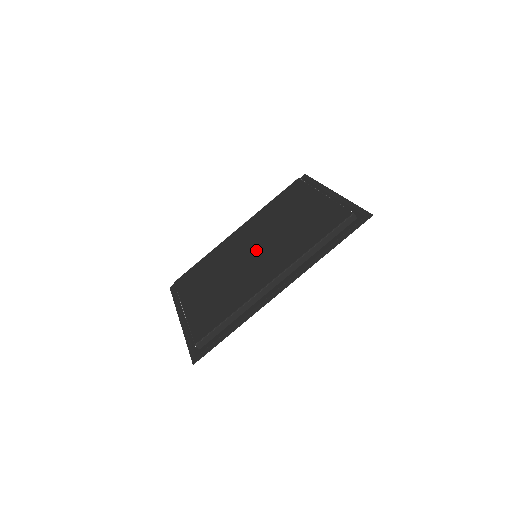
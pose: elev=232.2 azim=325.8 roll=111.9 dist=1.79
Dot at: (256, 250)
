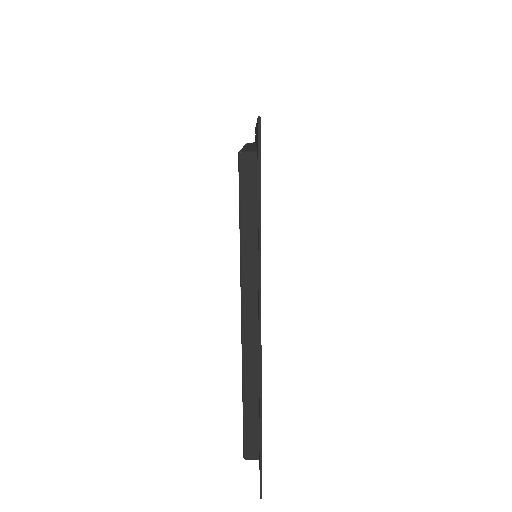
Dot at: occluded
